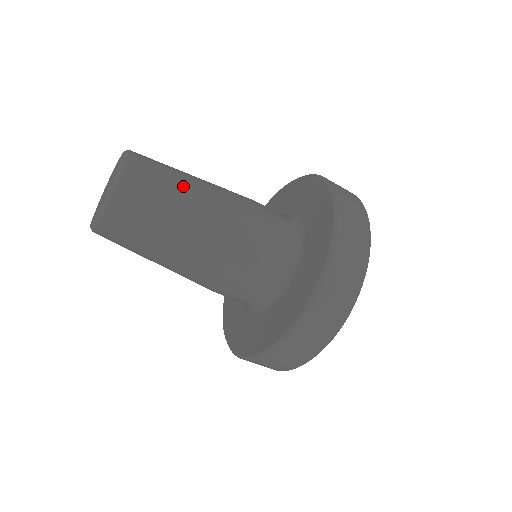
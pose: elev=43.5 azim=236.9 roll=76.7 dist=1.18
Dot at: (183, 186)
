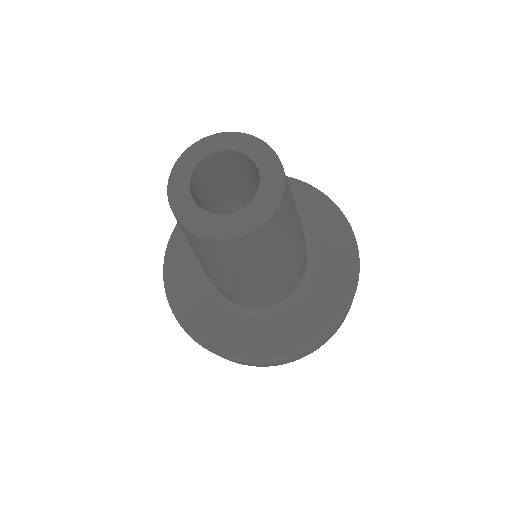
Dot at: occluded
